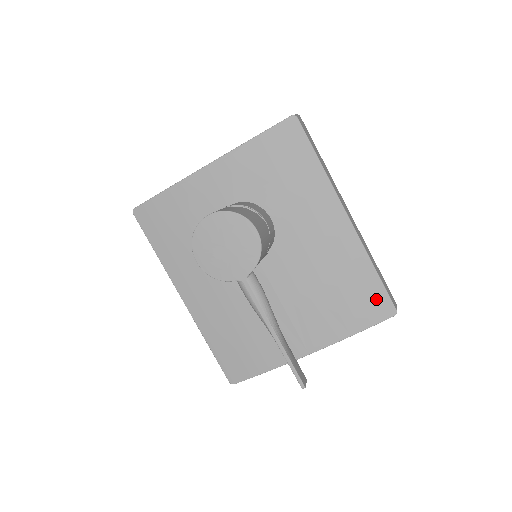
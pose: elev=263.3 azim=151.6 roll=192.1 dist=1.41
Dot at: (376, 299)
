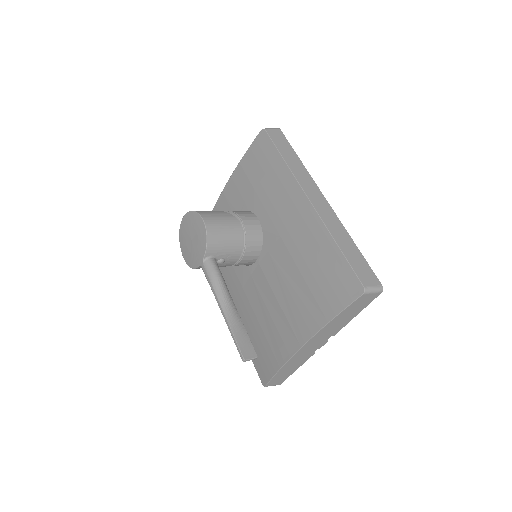
Dot at: (343, 278)
